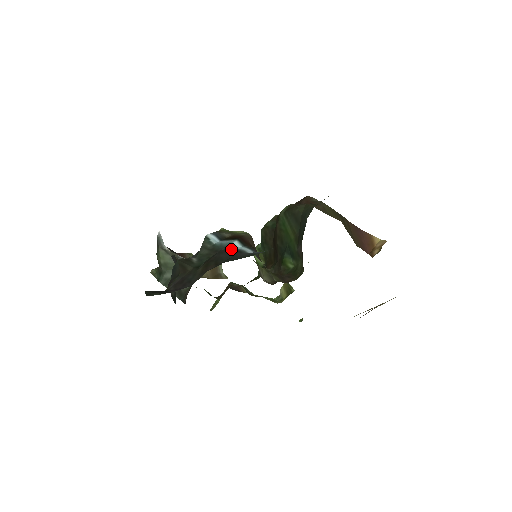
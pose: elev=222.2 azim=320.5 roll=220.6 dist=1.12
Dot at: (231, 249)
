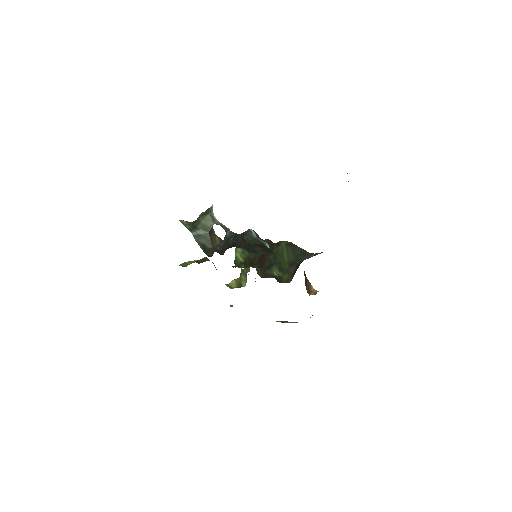
Dot at: (267, 247)
